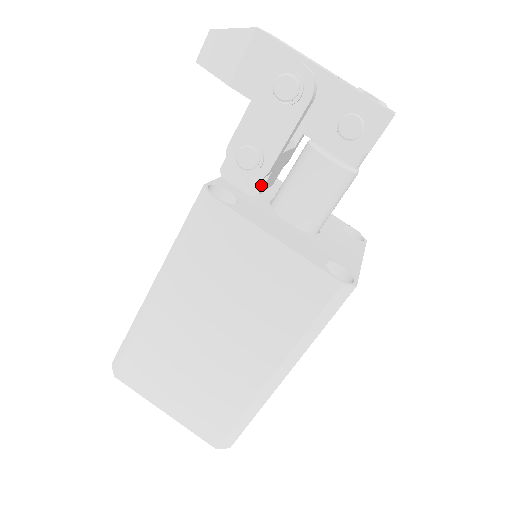
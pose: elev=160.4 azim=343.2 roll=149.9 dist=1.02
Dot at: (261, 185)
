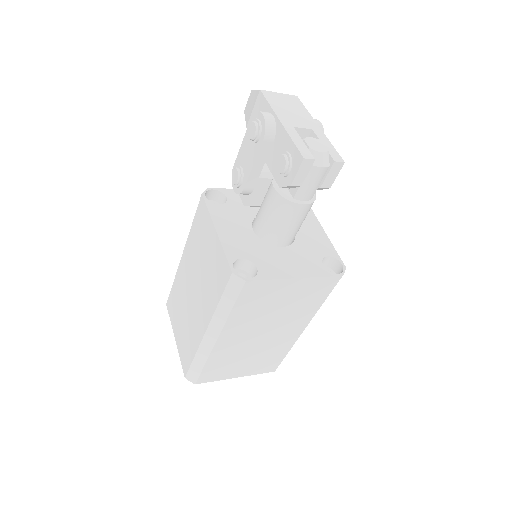
Dot at: (249, 199)
